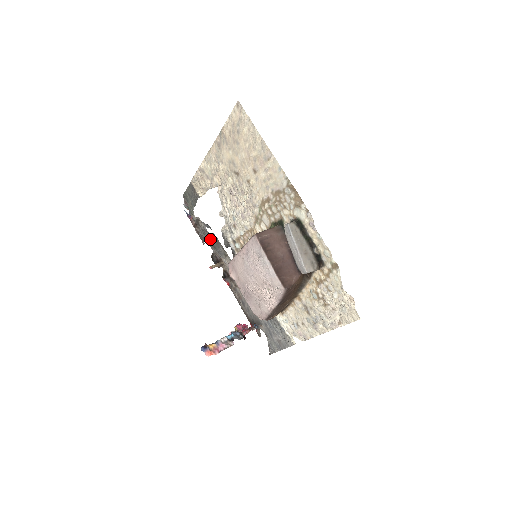
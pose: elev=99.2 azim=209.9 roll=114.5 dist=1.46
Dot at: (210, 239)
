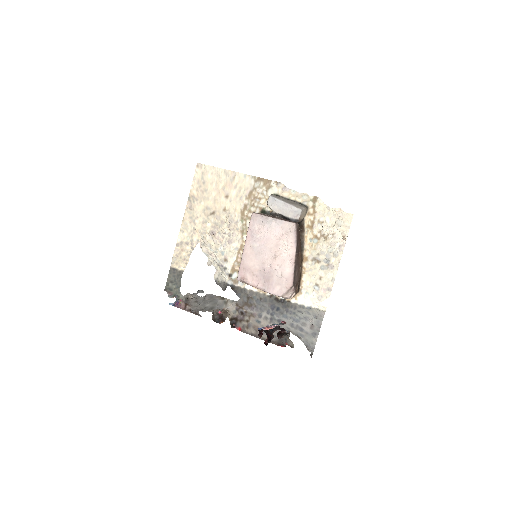
Dot at: (205, 305)
